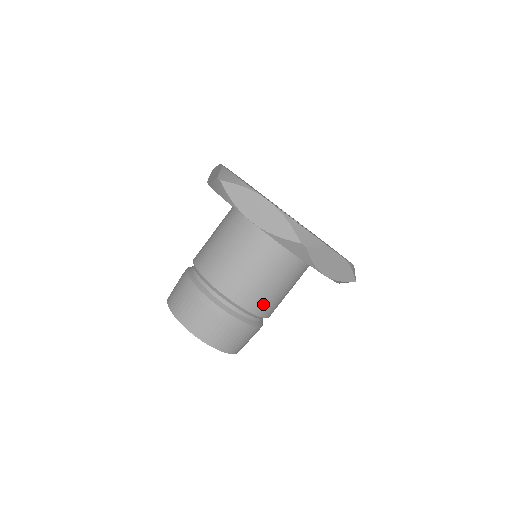
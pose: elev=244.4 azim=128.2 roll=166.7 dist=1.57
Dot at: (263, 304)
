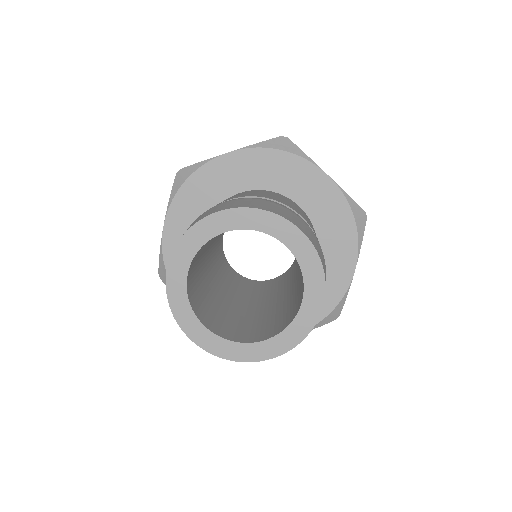
Dot at: (298, 212)
